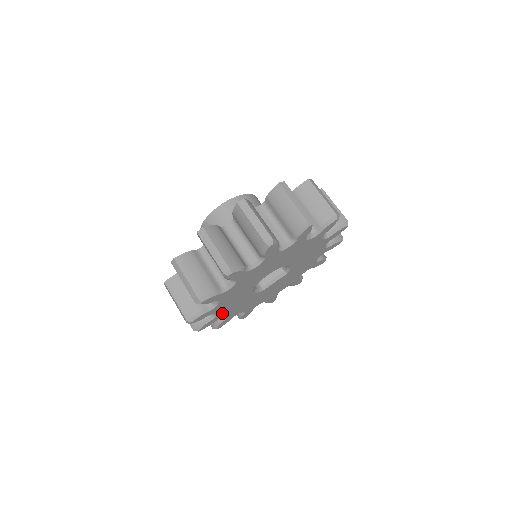
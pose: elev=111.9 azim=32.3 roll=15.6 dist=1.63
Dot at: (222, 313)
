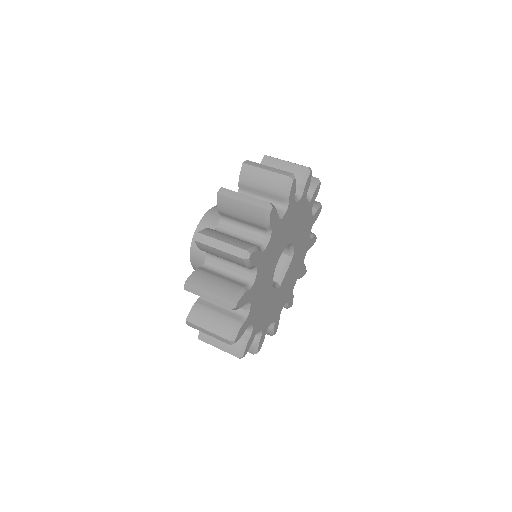
Dot at: (256, 324)
